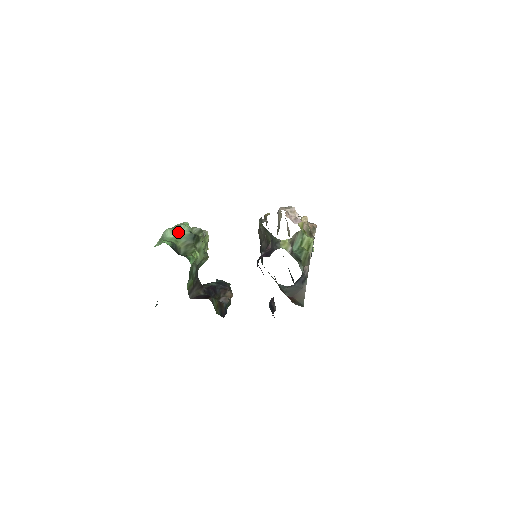
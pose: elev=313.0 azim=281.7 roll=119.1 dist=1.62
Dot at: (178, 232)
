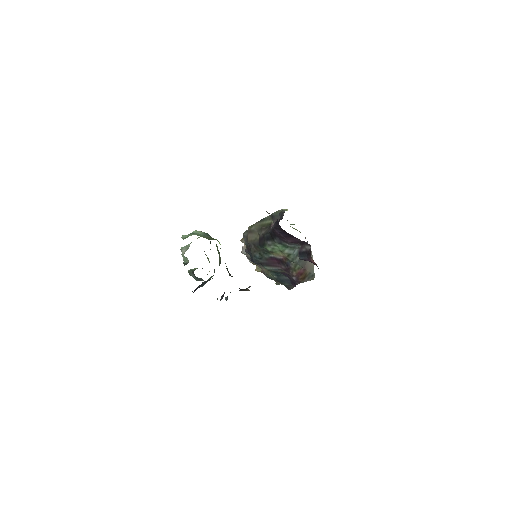
Dot at: (194, 234)
